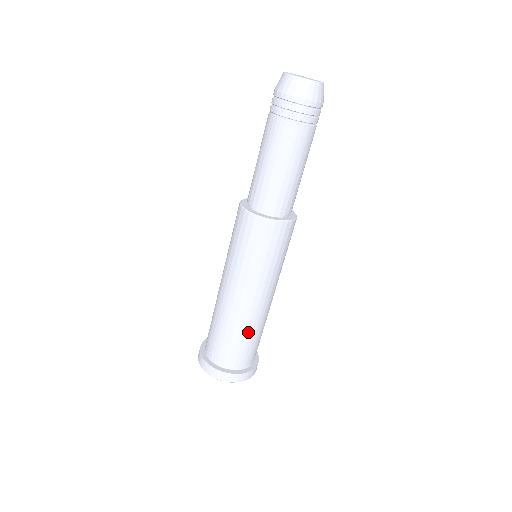
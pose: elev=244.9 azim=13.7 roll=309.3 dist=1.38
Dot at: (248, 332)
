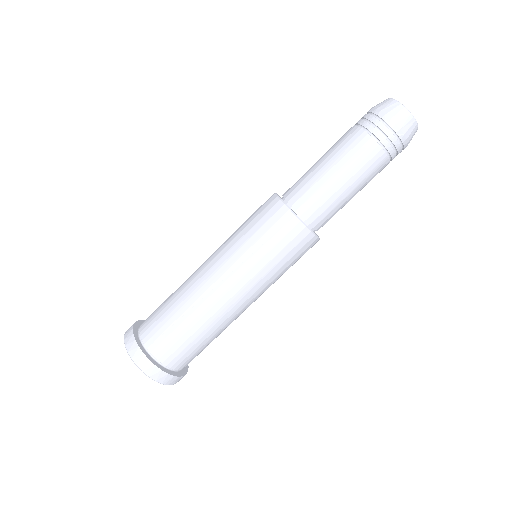
Dot at: (204, 329)
